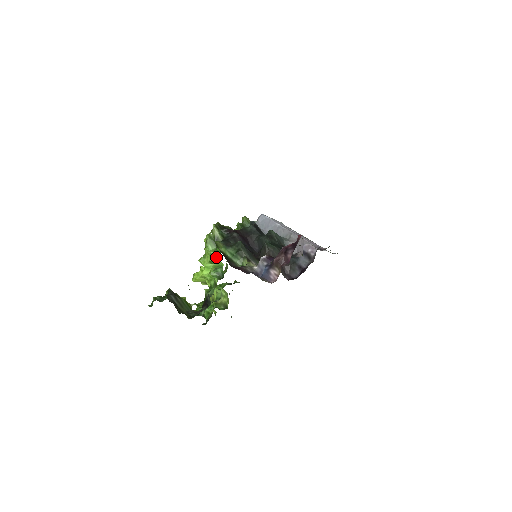
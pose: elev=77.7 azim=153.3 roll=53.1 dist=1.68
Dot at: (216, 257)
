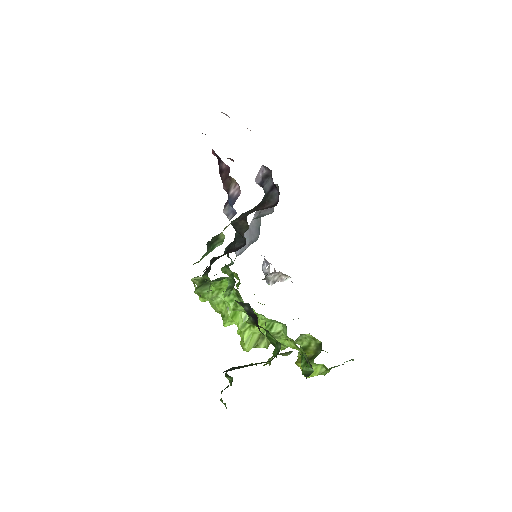
Dot at: (222, 293)
